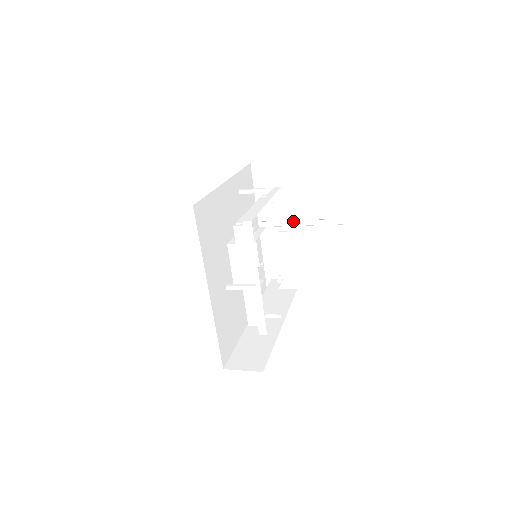
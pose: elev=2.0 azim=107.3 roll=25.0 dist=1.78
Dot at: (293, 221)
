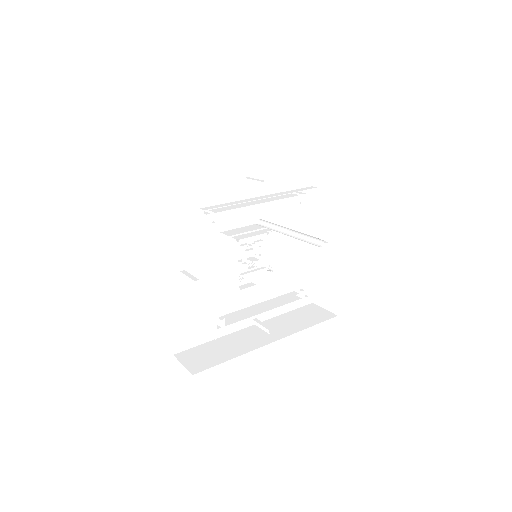
Dot at: (283, 227)
